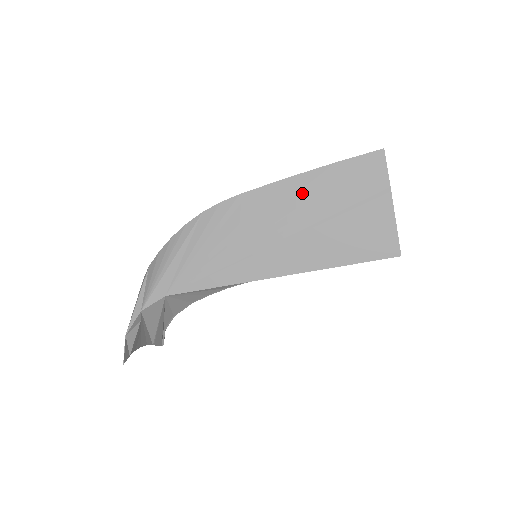
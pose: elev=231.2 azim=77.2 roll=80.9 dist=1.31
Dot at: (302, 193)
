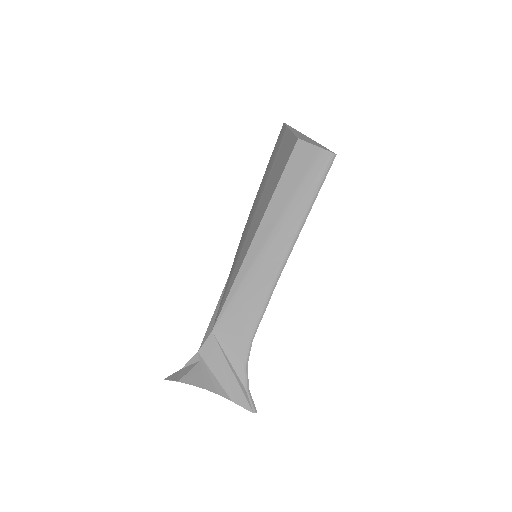
Dot at: (259, 192)
